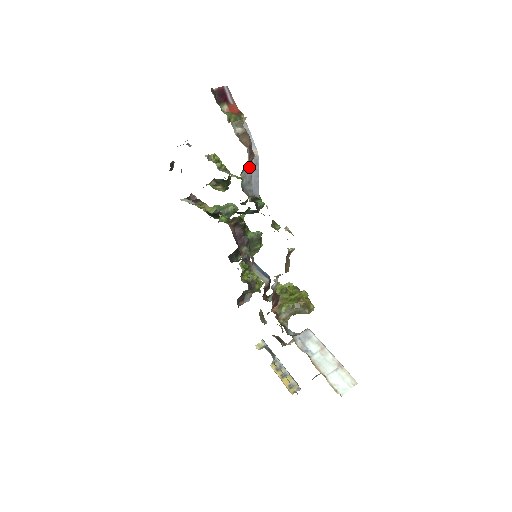
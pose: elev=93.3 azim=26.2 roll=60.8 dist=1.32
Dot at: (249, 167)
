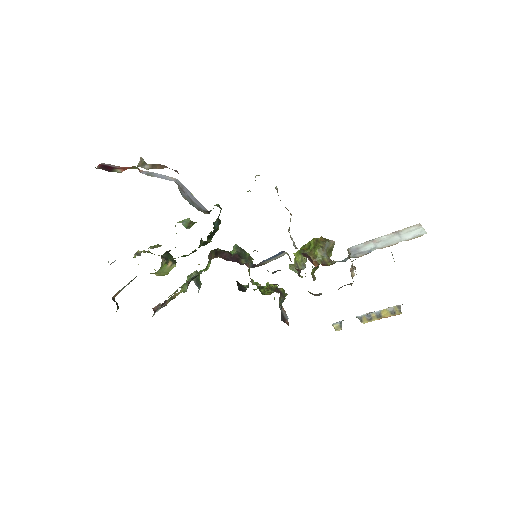
Dot at: (180, 190)
